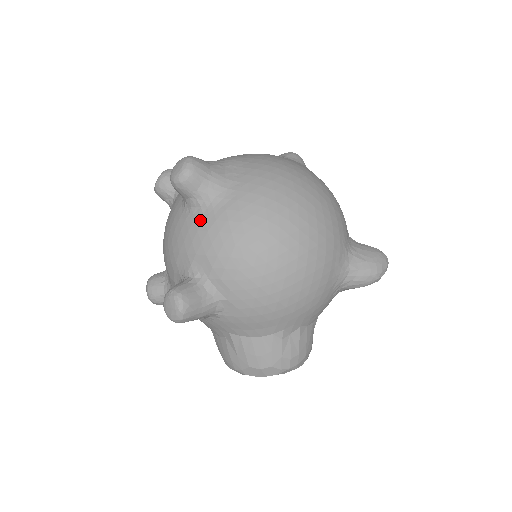
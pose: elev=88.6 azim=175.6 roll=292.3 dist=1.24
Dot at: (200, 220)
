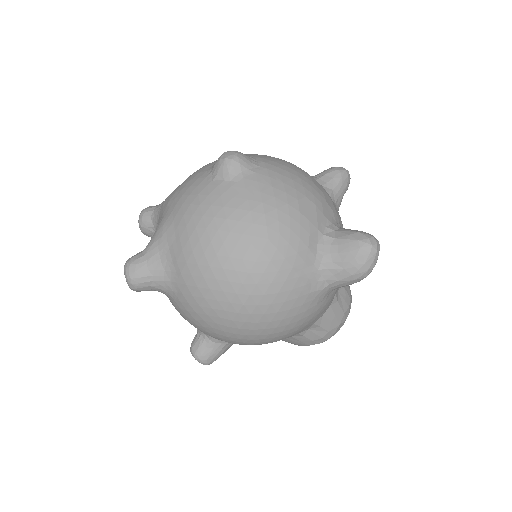
Dot at: (172, 303)
